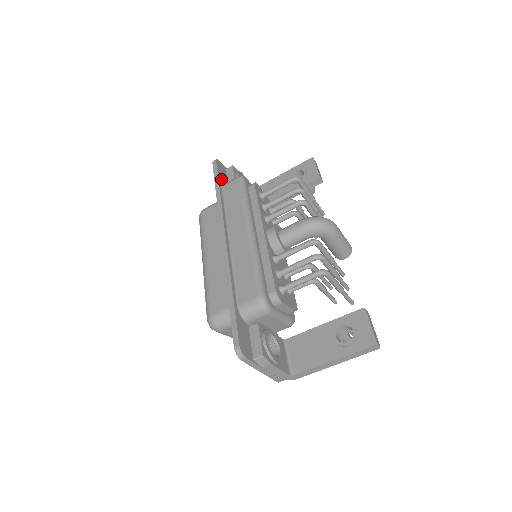
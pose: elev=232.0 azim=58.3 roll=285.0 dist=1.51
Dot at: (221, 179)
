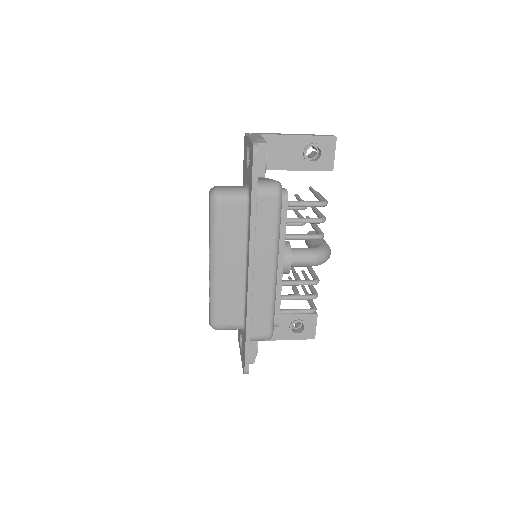
Dot at: occluded
